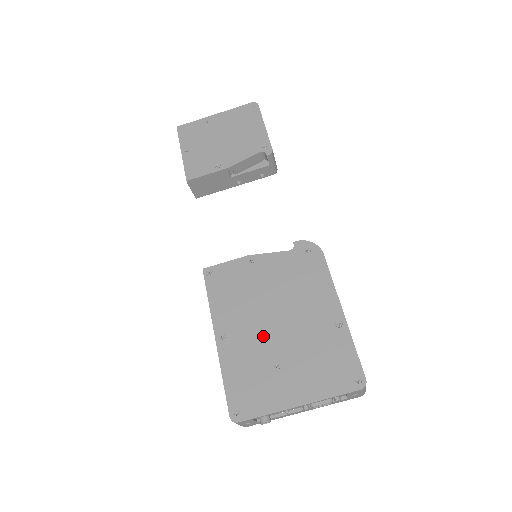
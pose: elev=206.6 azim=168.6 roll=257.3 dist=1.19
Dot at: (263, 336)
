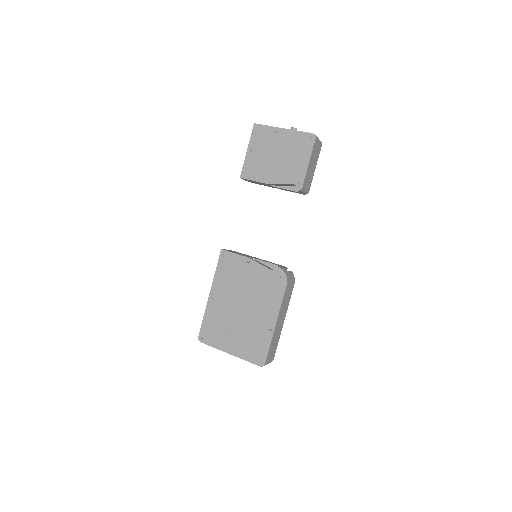
Dot at: (231, 309)
